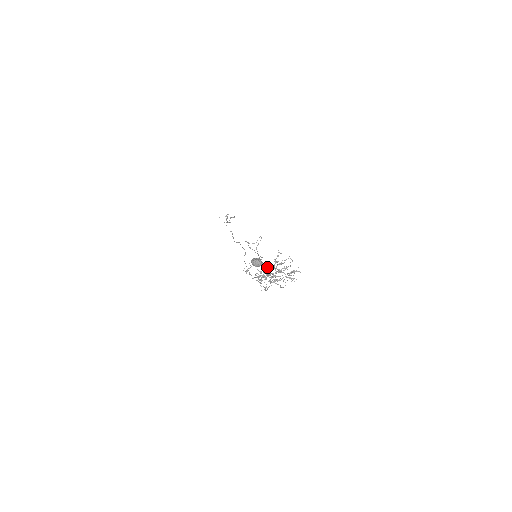
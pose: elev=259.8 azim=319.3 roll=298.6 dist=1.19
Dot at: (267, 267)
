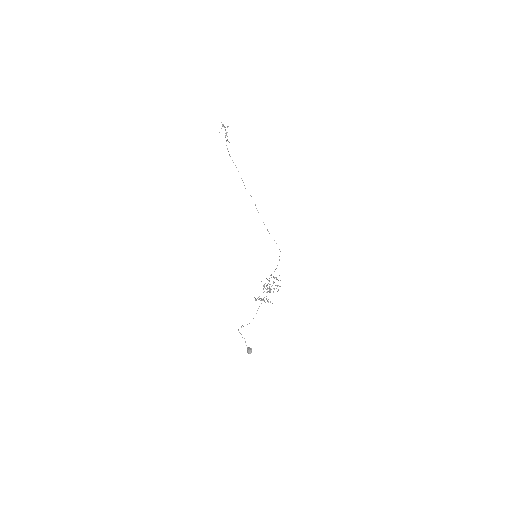
Dot at: (263, 286)
